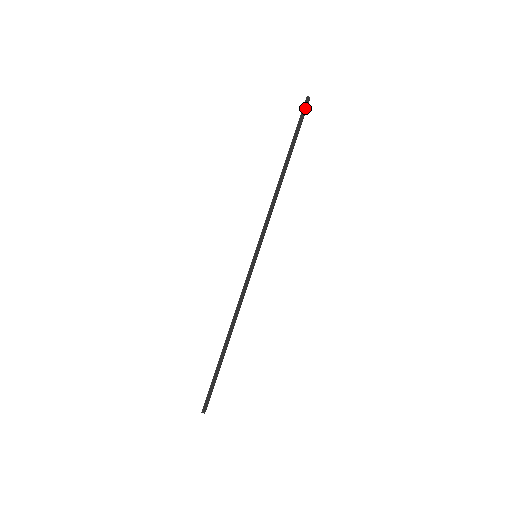
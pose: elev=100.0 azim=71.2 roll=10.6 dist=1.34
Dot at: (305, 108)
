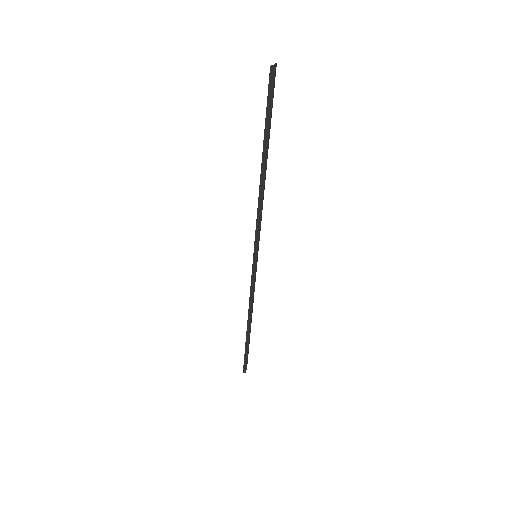
Dot at: (271, 85)
